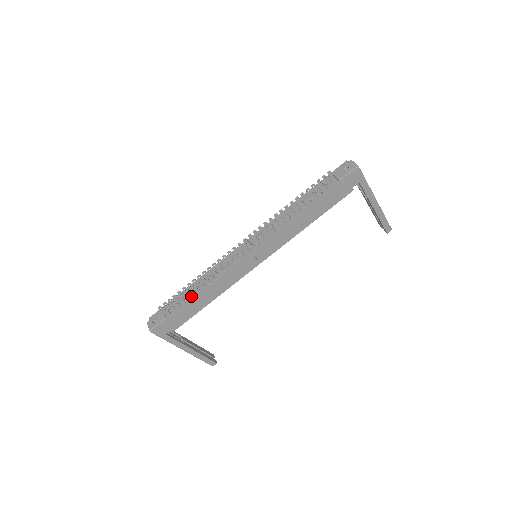
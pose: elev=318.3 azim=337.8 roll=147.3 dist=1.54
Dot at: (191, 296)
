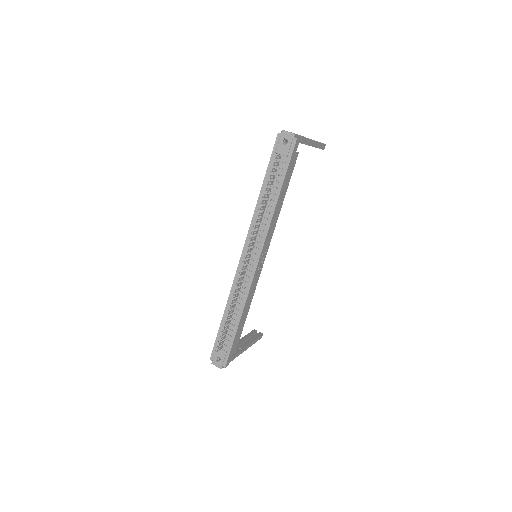
Dot at: (233, 323)
